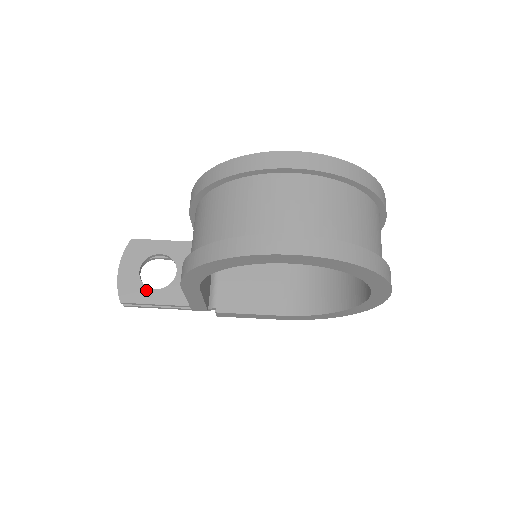
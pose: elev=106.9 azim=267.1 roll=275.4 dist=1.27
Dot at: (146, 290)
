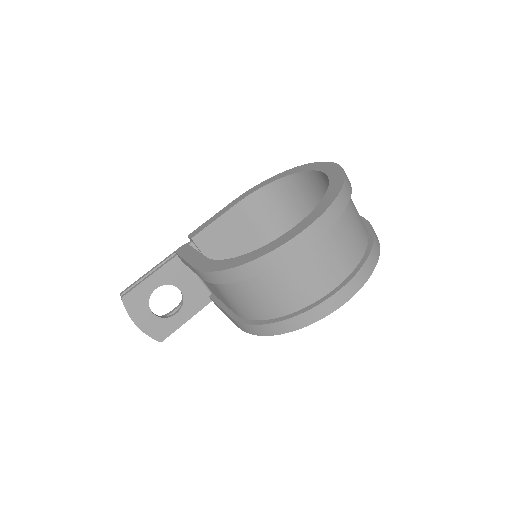
Dot at: (171, 320)
